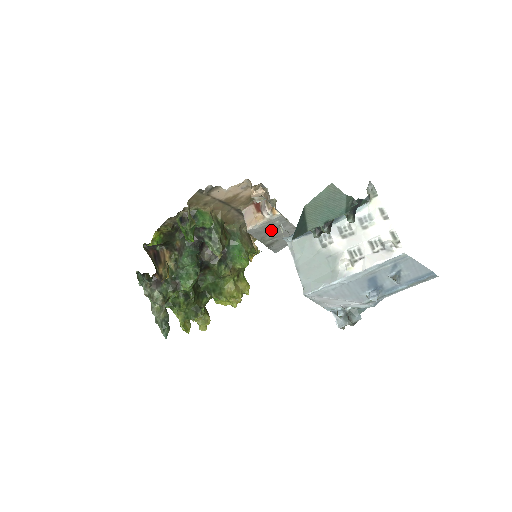
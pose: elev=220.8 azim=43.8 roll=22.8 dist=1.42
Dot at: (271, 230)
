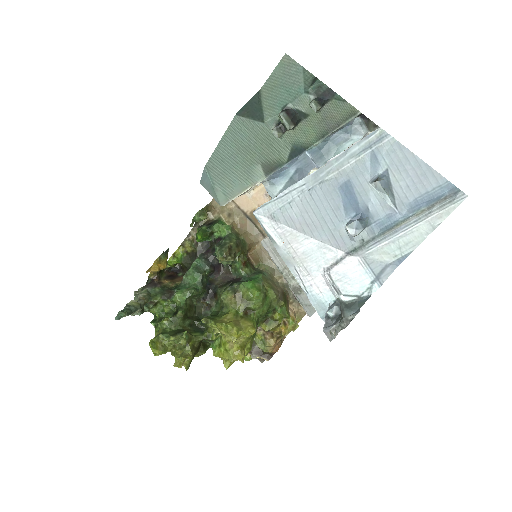
Dot at: occluded
